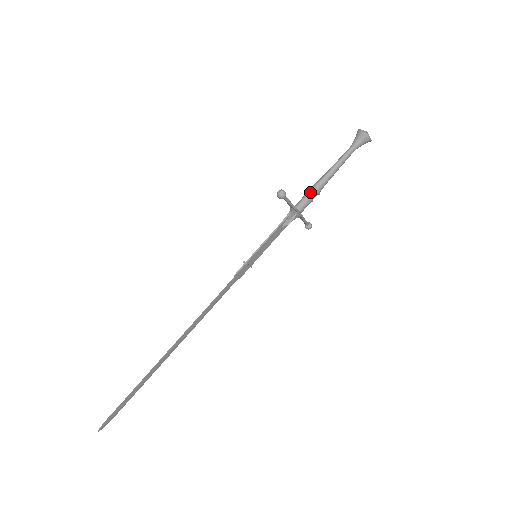
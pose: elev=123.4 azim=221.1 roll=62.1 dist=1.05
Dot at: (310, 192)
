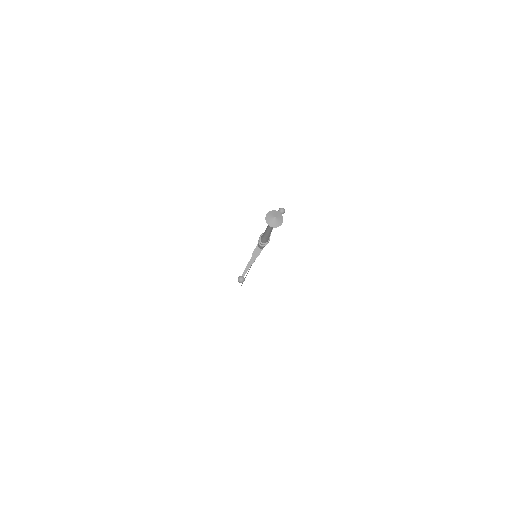
Dot at: (261, 244)
